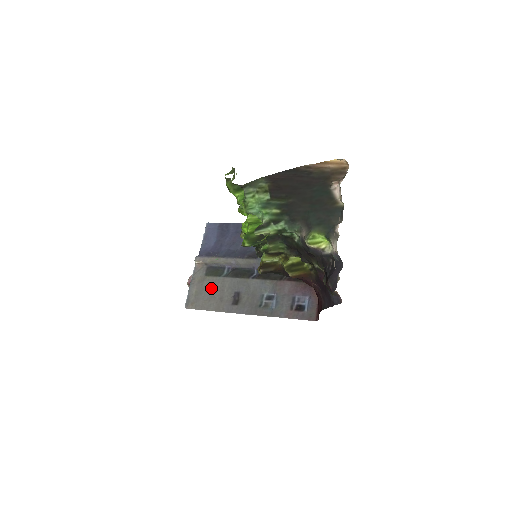
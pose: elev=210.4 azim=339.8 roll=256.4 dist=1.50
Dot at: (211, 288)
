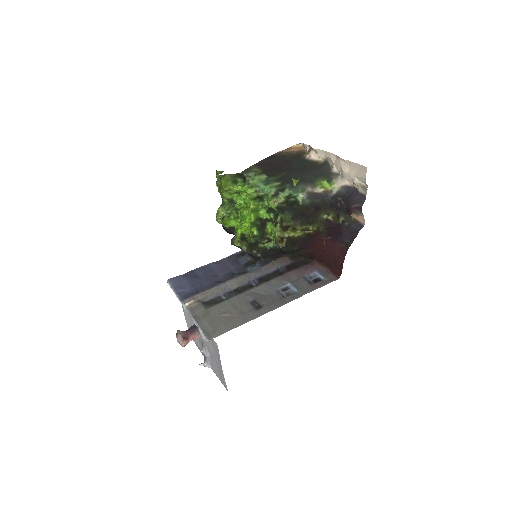
Dot at: (222, 312)
